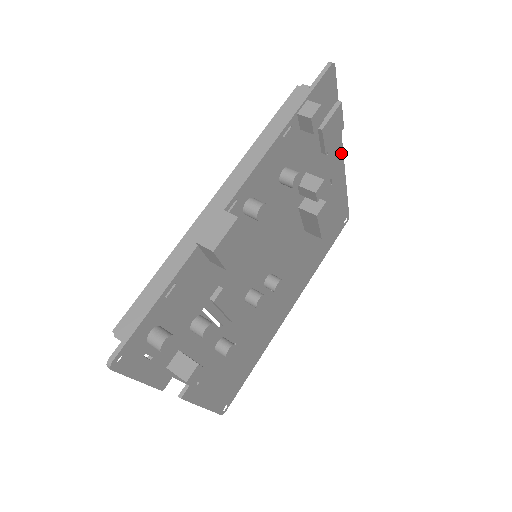
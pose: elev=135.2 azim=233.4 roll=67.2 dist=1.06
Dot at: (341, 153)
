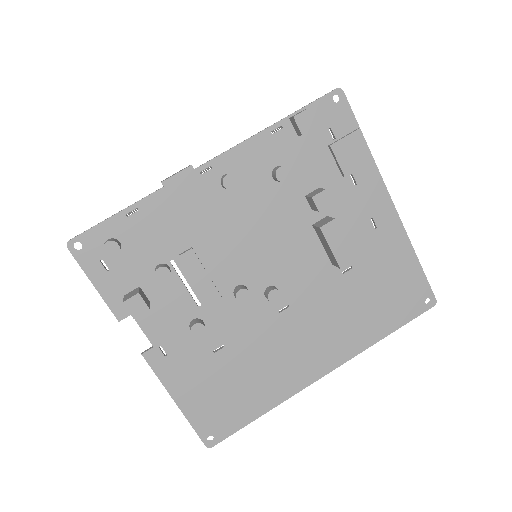
Dot at: (386, 195)
